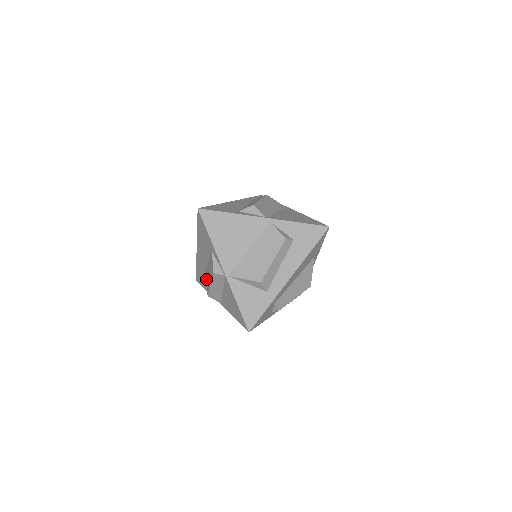
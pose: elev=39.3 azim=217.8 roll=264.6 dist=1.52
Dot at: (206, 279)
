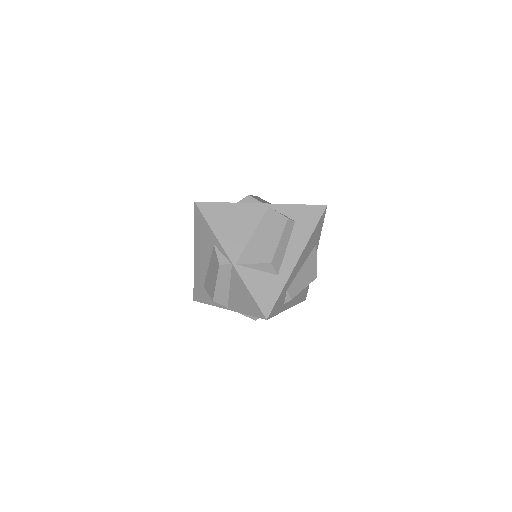
Dot at: (208, 285)
